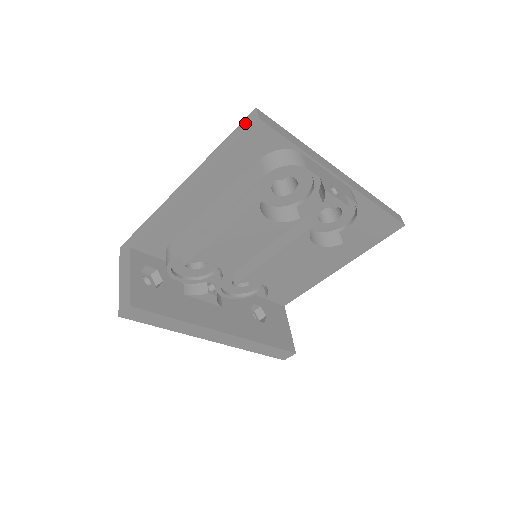
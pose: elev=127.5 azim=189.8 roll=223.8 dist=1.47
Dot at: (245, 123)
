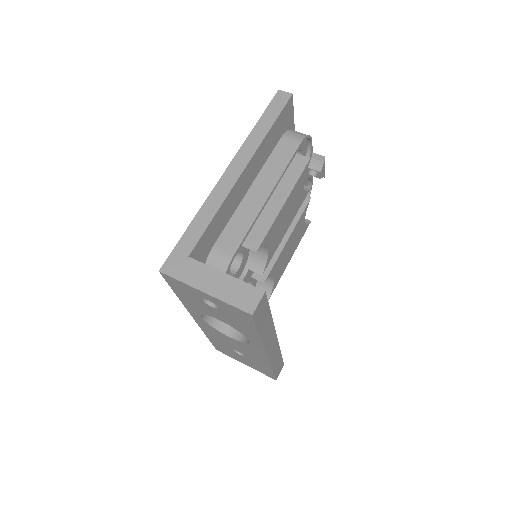
Dot at: (277, 101)
